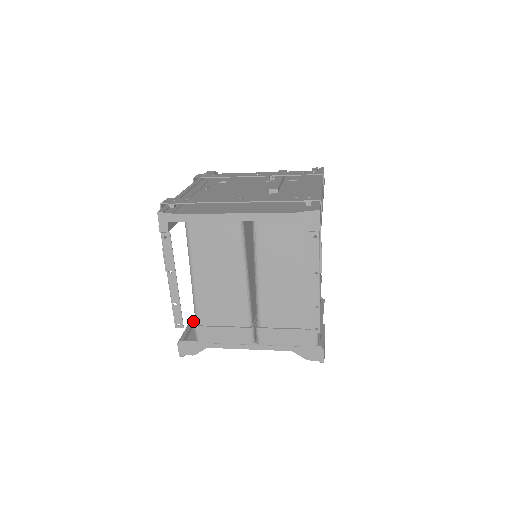
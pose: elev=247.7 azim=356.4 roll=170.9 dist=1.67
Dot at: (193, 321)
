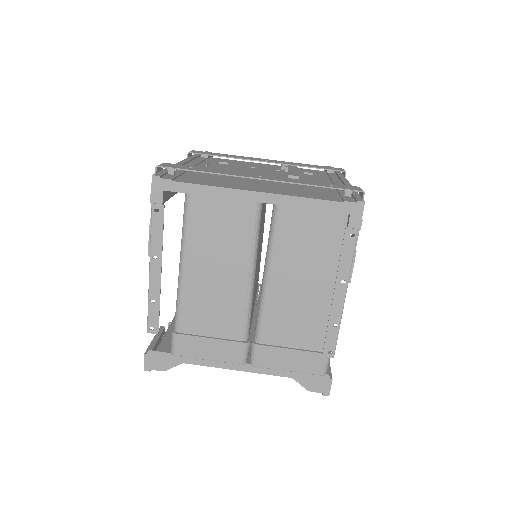
Dot at: (164, 328)
